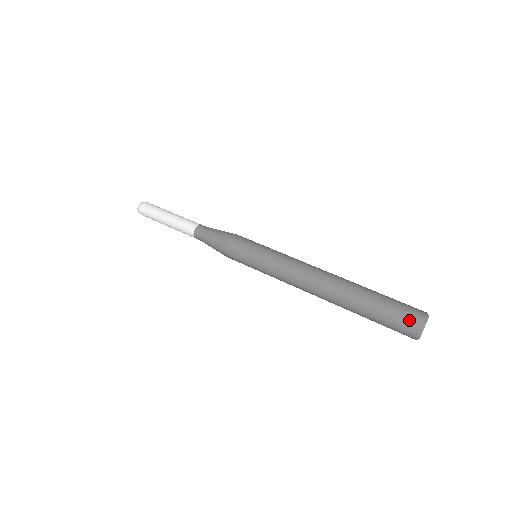
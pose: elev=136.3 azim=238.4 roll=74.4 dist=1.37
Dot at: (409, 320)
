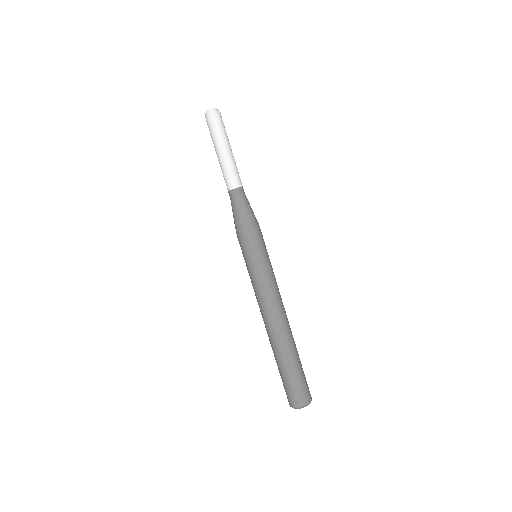
Dot at: (288, 398)
